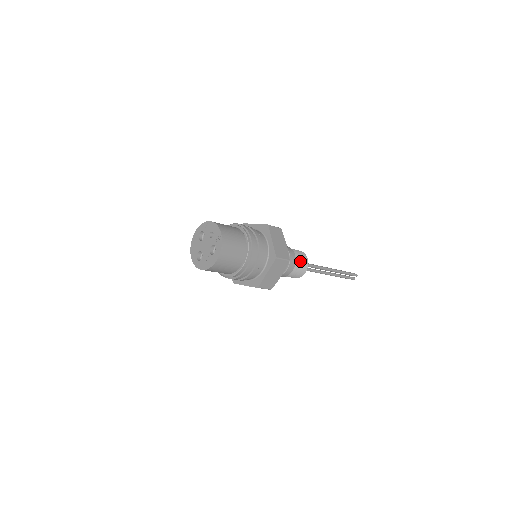
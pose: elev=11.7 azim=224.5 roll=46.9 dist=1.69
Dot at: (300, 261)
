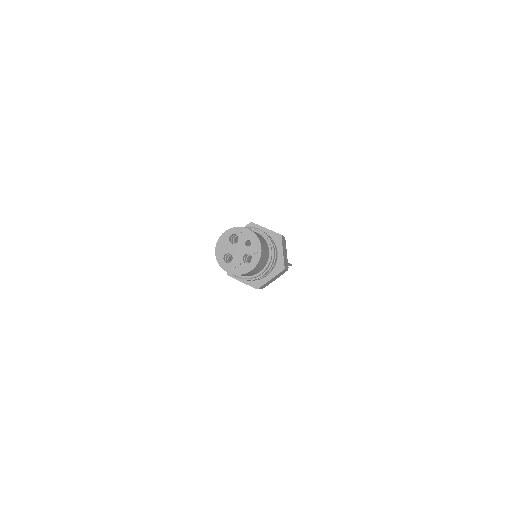
Dot at: occluded
